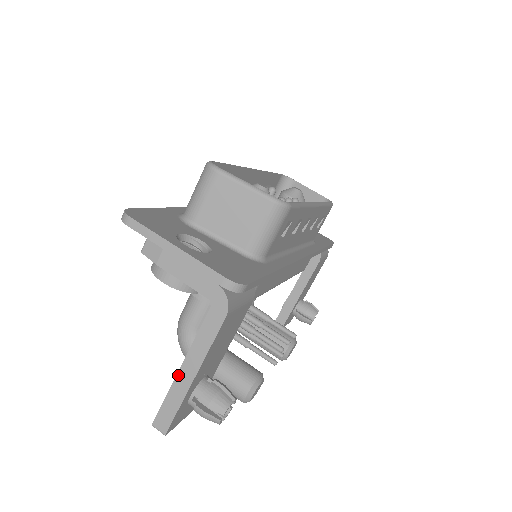
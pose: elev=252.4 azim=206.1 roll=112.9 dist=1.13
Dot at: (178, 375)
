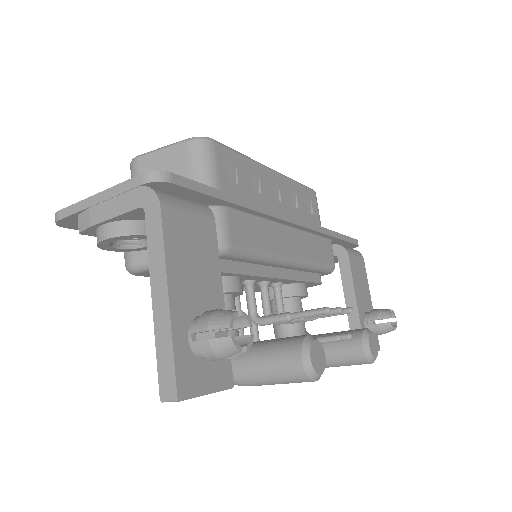
Dot at: (154, 311)
